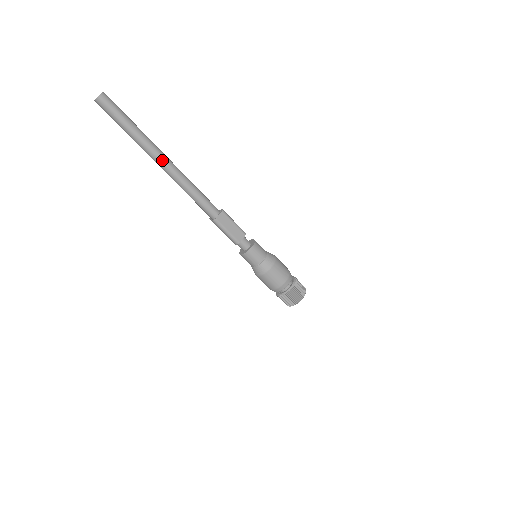
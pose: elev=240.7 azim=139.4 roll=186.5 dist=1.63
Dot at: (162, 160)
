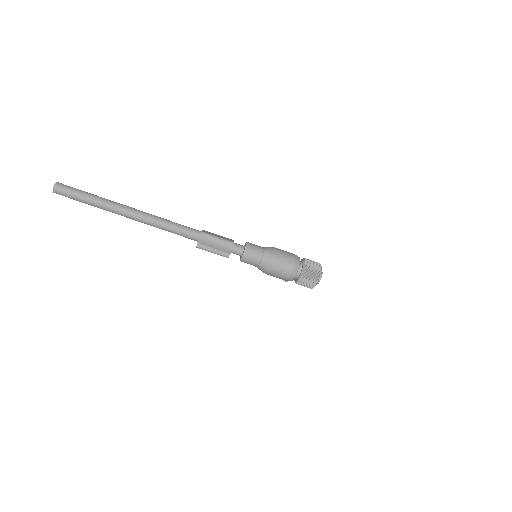
Dot at: (130, 208)
